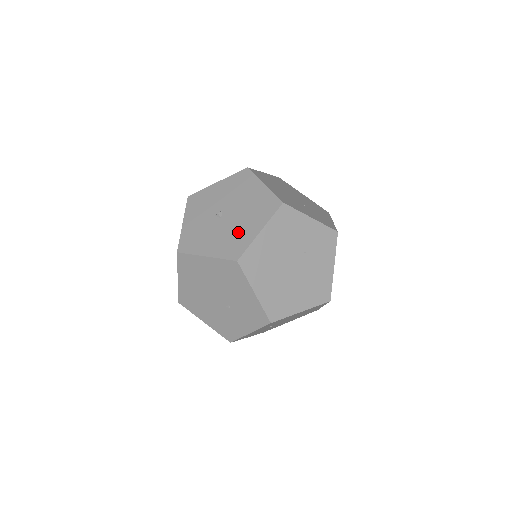
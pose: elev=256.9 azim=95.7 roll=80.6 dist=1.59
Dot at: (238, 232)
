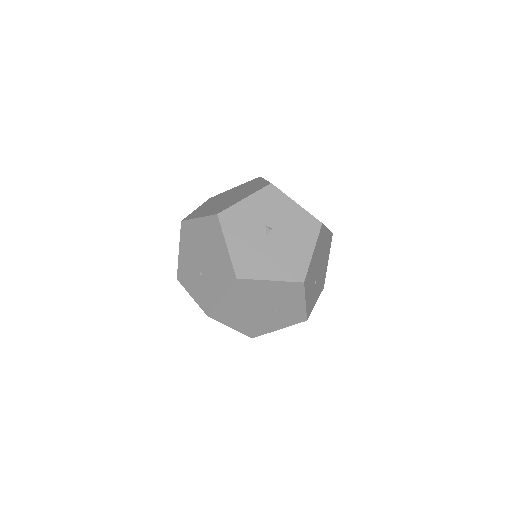
Dot at: (261, 260)
